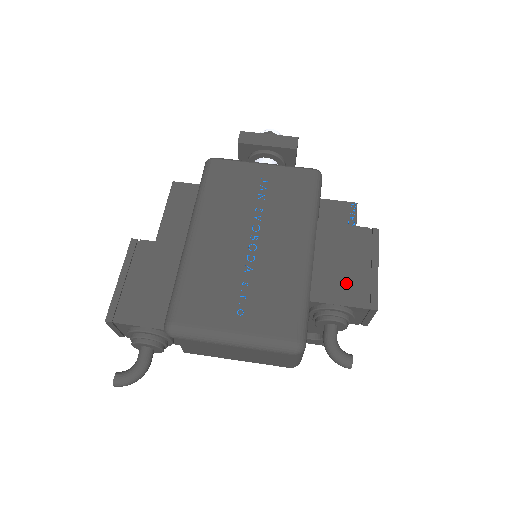
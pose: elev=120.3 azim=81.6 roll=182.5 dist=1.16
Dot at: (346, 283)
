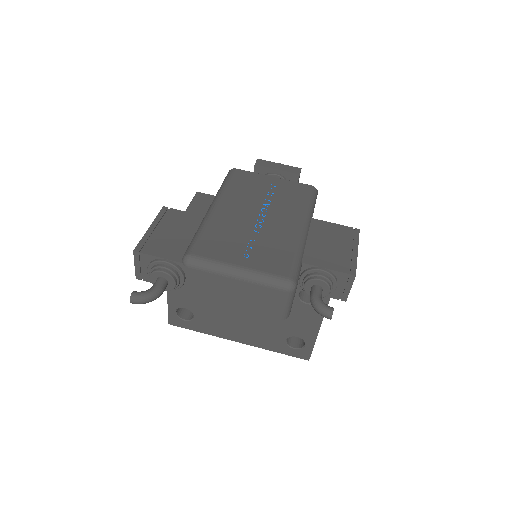
Dot at: (332, 256)
